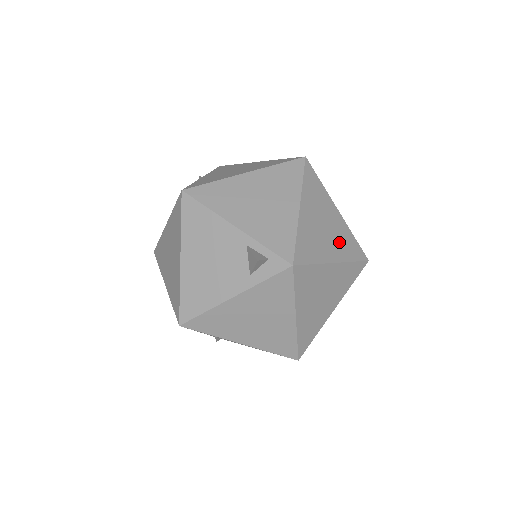
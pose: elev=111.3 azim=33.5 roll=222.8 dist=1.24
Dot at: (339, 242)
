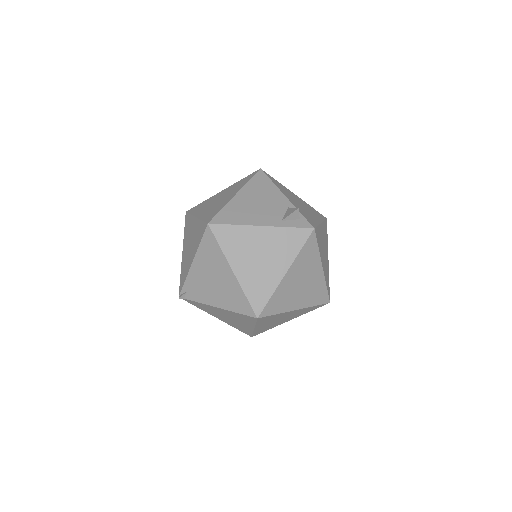
Dot at: (325, 267)
